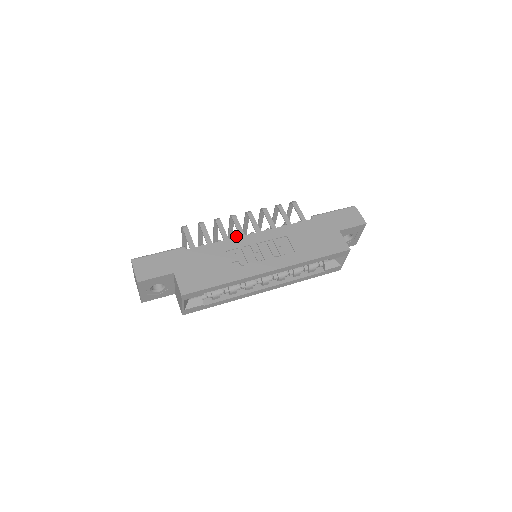
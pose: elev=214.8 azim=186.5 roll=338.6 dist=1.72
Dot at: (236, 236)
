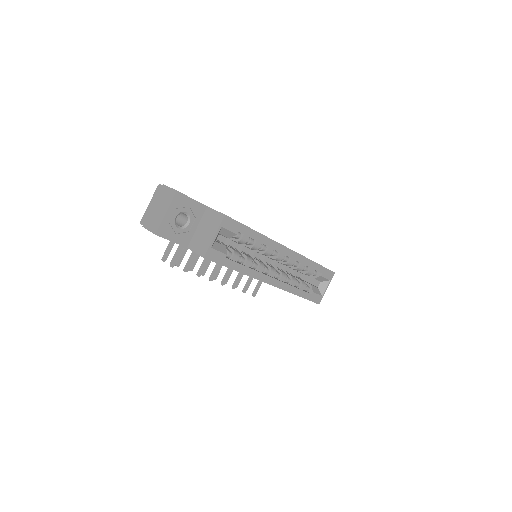
Dot at: occluded
